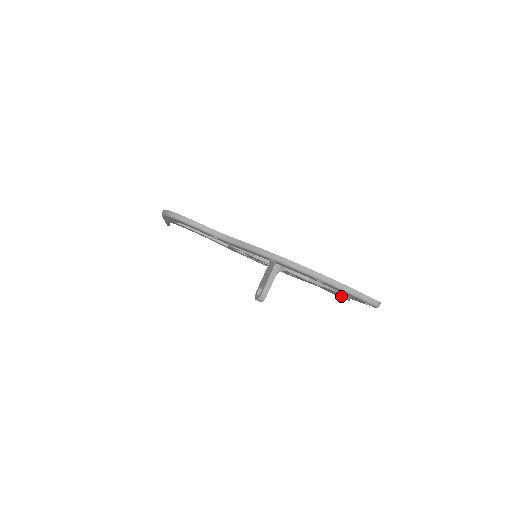
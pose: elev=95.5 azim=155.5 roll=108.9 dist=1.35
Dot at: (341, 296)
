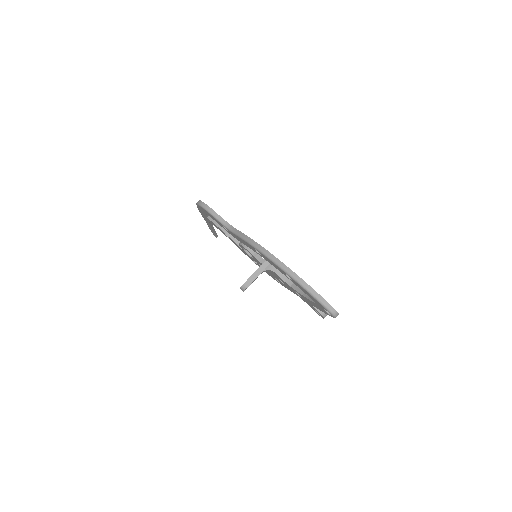
Dot at: (316, 310)
